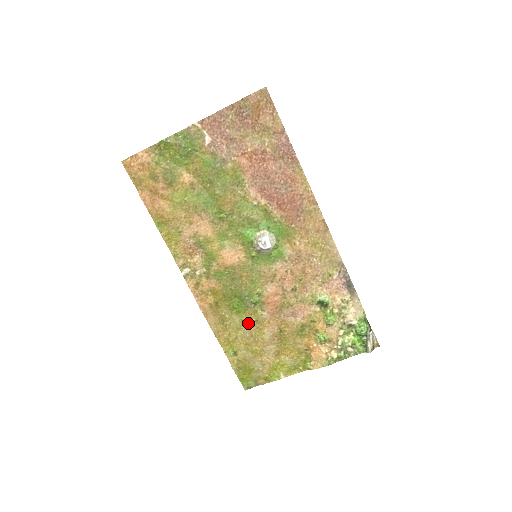
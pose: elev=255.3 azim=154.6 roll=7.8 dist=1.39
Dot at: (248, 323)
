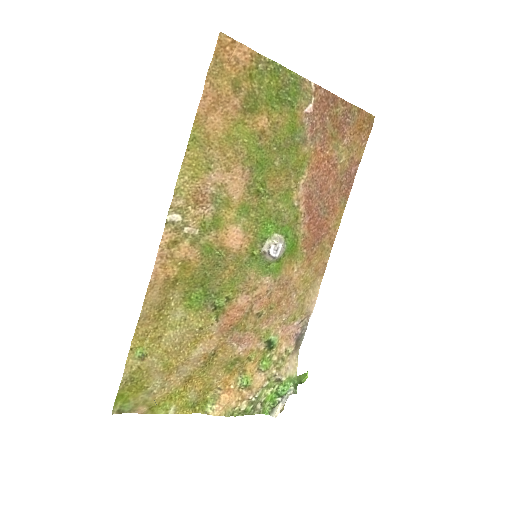
Dot at: (190, 326)
